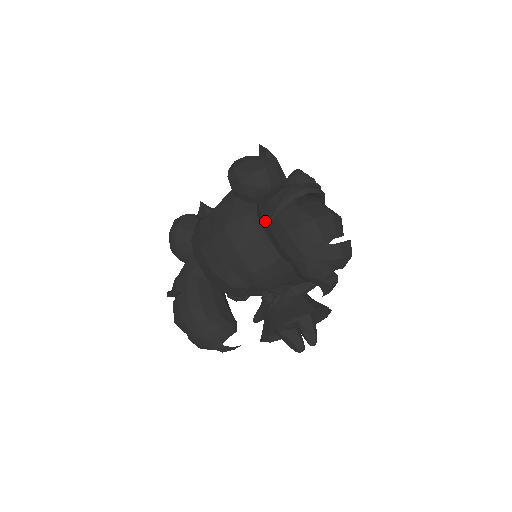
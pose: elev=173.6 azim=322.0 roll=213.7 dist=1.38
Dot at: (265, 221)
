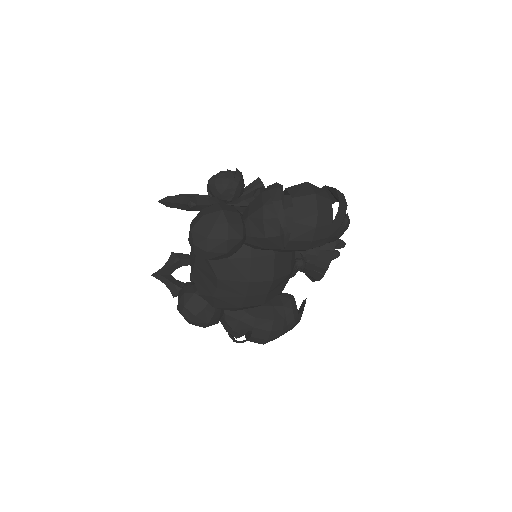
Dot at: (277, 249)
